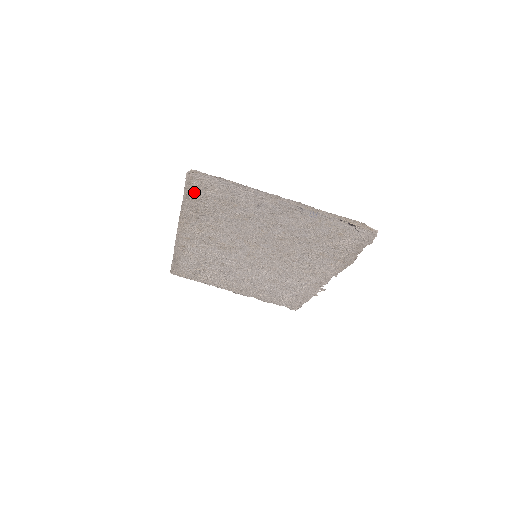
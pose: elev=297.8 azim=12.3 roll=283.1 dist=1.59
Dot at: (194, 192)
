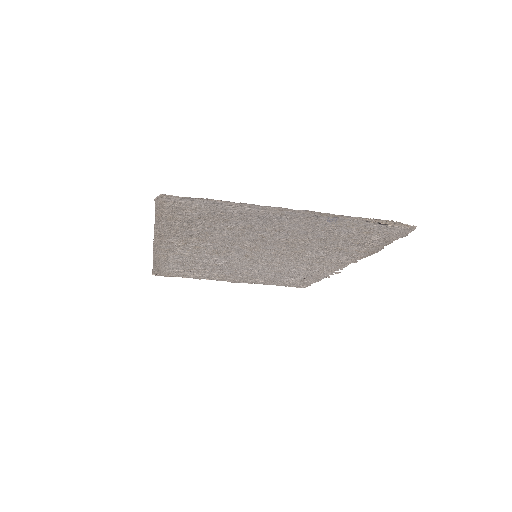
Dot at: (169, 213)
